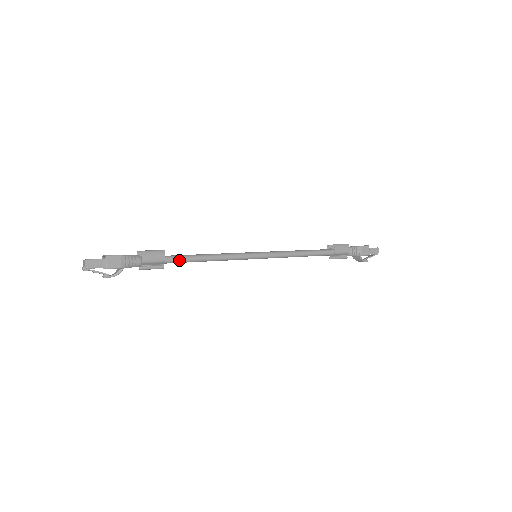
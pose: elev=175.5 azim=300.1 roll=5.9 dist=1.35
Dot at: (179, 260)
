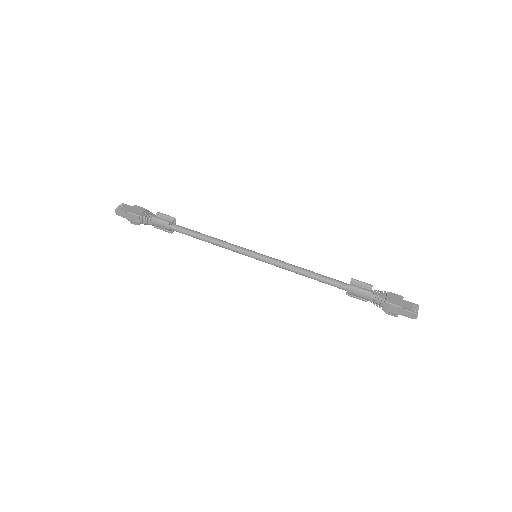
Dot at: (183, 233)
